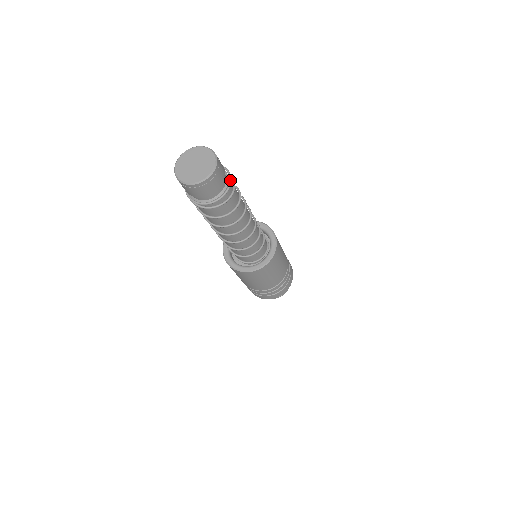
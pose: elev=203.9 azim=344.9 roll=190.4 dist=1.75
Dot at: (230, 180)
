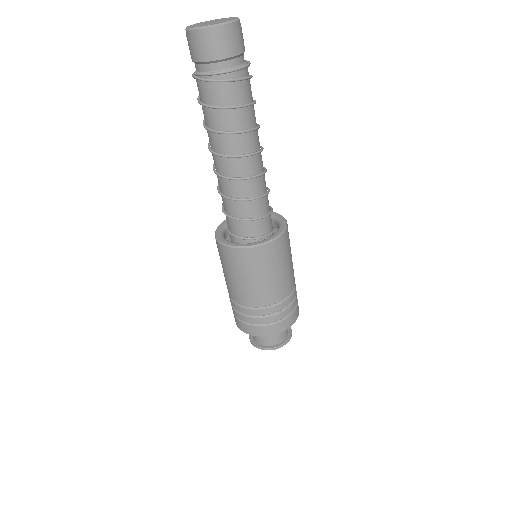
Dot at: occluded
